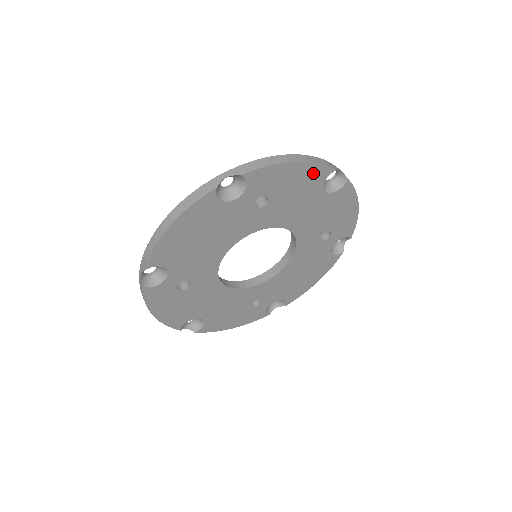
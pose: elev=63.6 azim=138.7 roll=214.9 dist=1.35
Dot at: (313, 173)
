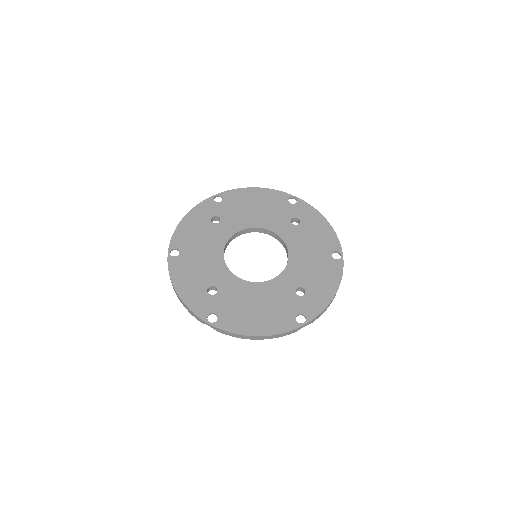
Dot at: occluded
